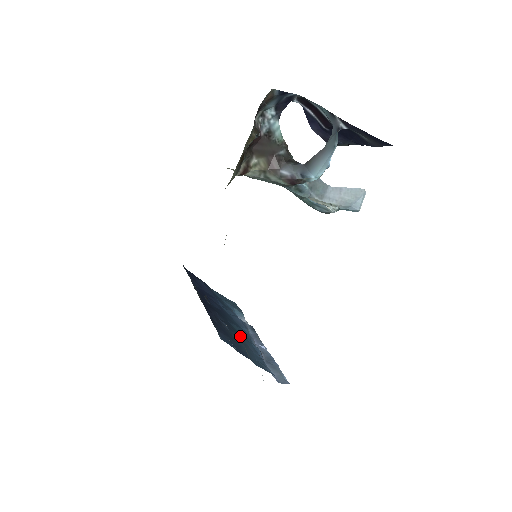
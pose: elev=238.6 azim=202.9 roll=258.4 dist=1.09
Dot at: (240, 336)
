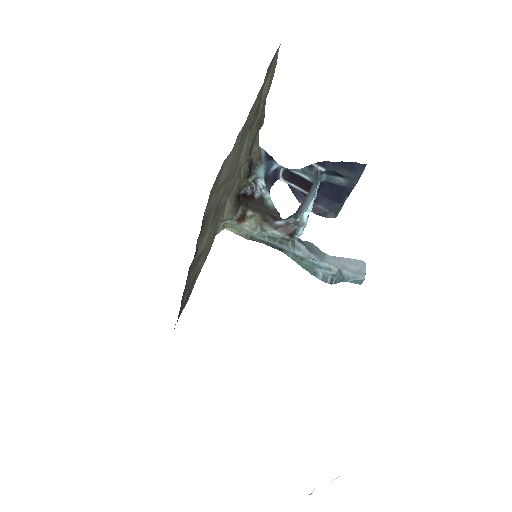
Dot at: occluded
